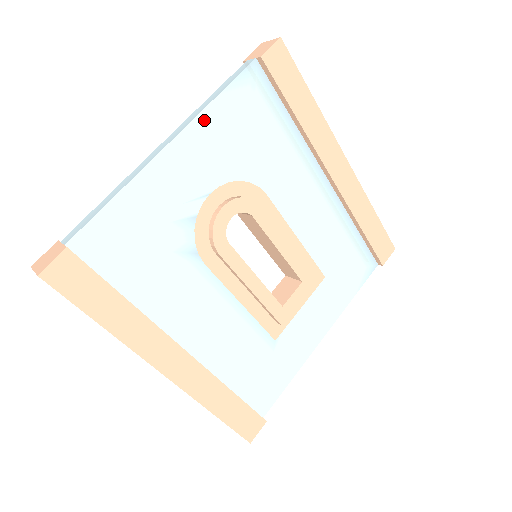
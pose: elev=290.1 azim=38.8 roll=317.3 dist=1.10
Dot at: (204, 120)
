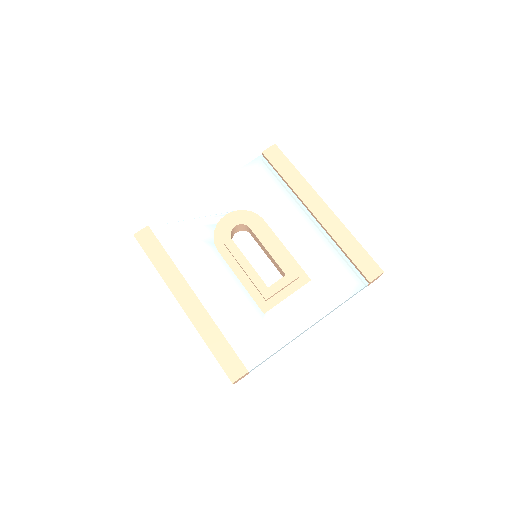
Dot at: (228, 181)
